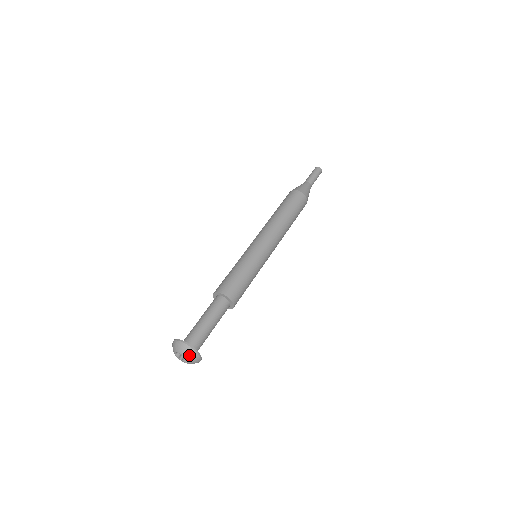
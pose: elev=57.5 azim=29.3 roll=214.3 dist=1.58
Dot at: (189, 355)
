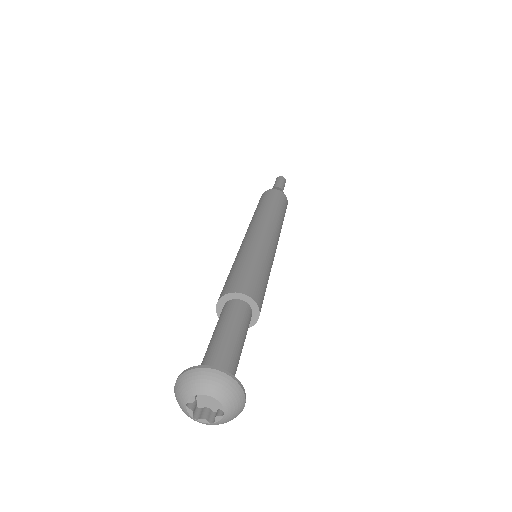
Dot at: (202, 384)
